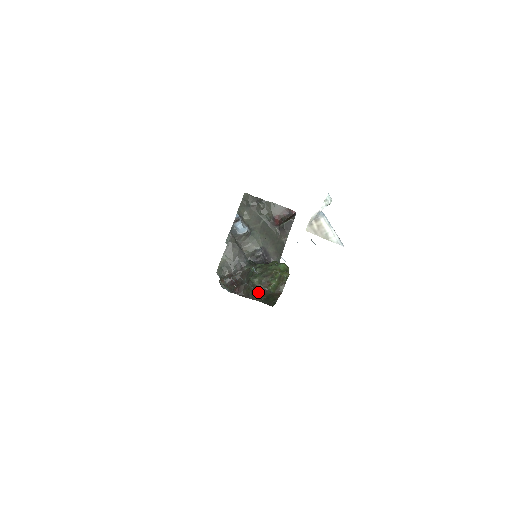
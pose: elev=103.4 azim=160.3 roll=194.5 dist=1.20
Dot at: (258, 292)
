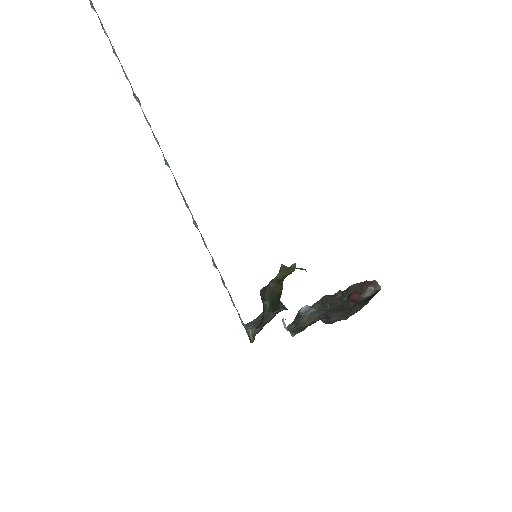
Dot at: (262, 299)
